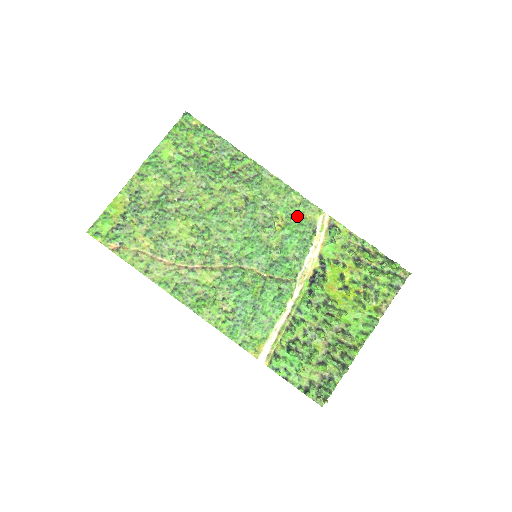
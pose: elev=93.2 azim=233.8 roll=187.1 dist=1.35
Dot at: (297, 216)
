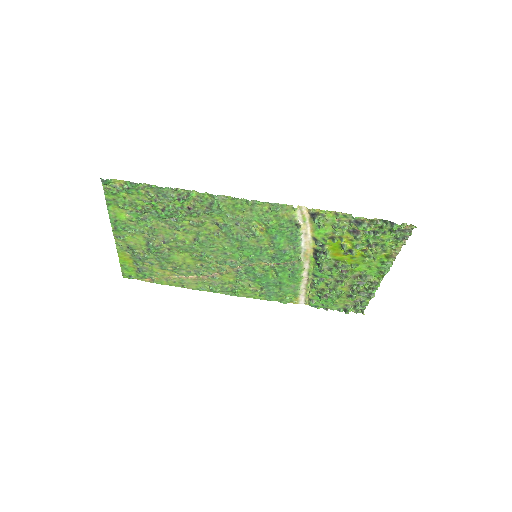
Dot at: (273, 219)
